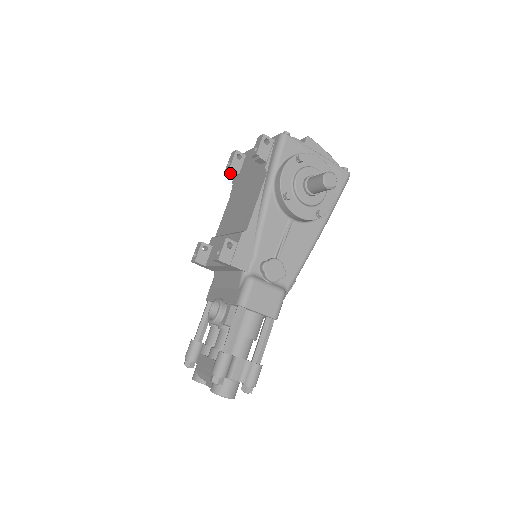
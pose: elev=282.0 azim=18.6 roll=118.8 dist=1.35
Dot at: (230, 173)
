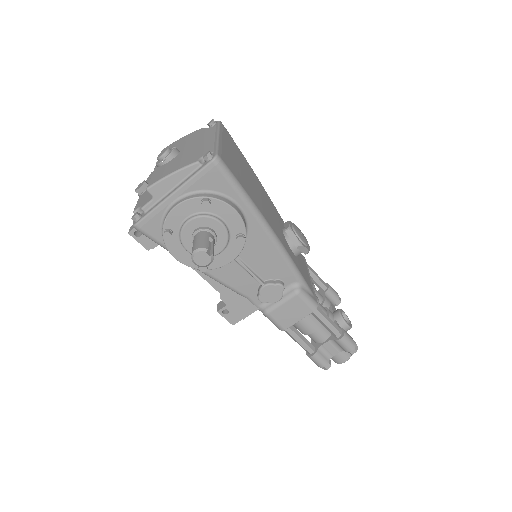
Dot at: occluded
